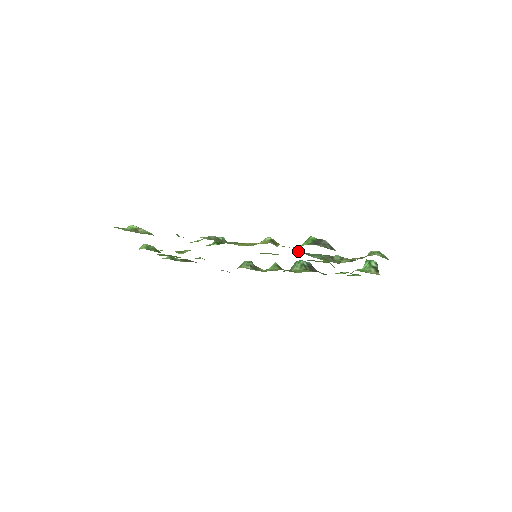
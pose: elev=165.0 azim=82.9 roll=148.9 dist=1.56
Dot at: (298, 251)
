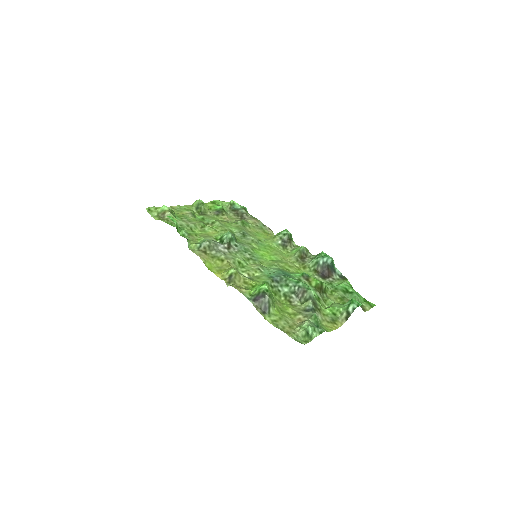
Dot at: (273, 277)
